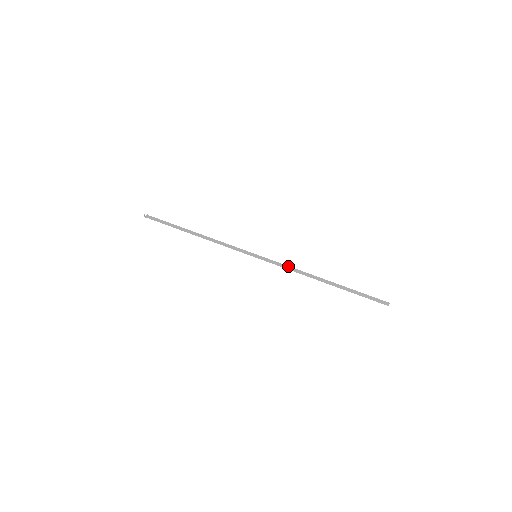
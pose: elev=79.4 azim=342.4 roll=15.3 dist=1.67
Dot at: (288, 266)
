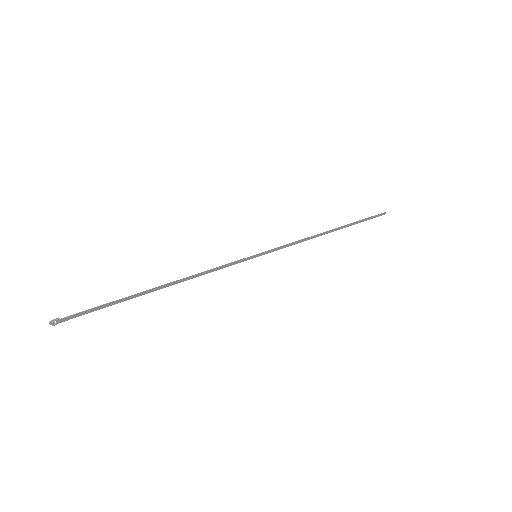
Dot at: (295, 242)
